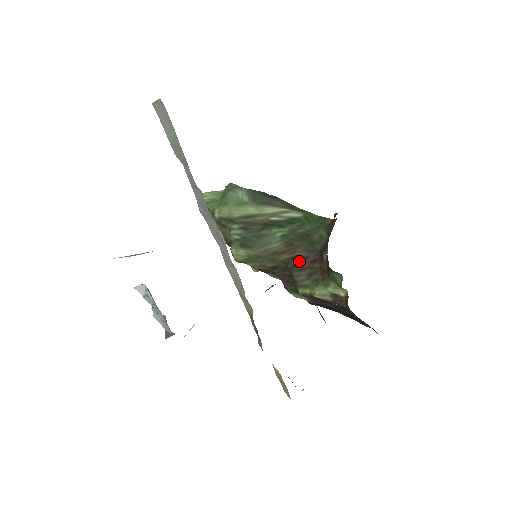
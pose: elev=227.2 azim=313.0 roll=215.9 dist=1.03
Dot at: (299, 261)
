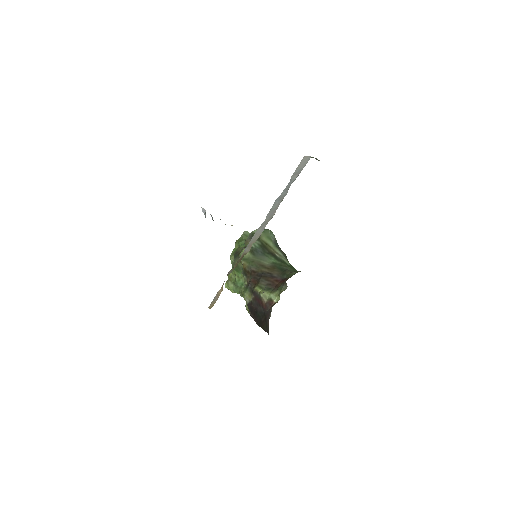
Dot at: (270, 276)
